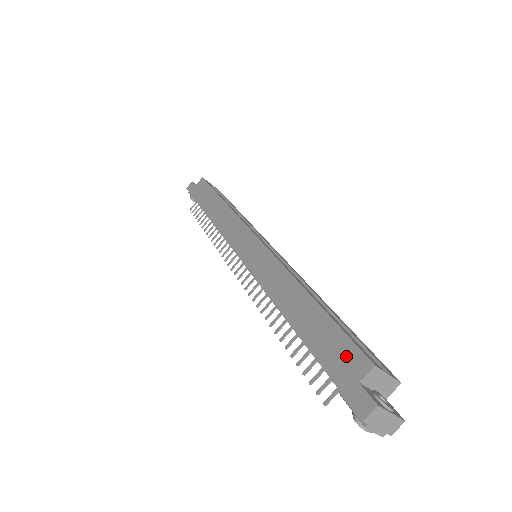
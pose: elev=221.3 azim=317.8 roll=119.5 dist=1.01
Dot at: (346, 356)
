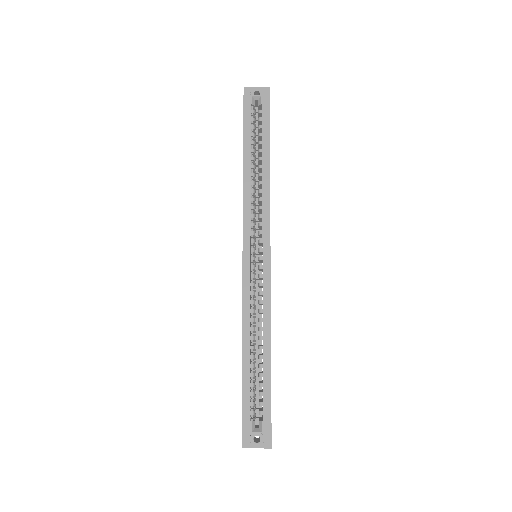
Dot at: occluded
